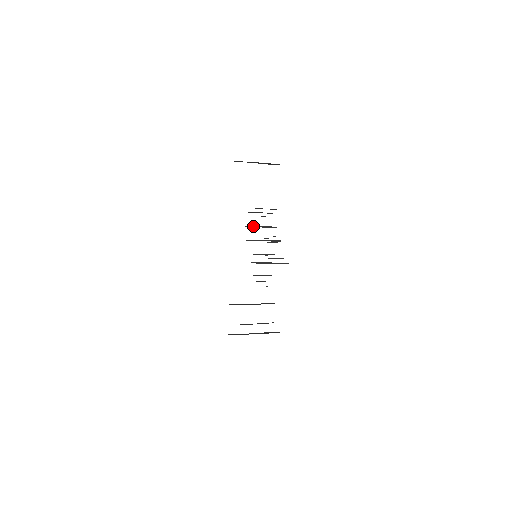
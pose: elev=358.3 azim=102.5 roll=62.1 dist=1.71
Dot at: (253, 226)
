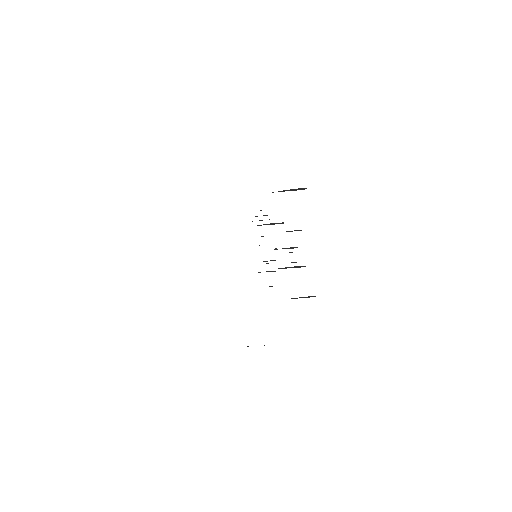
Dot at: occluded
